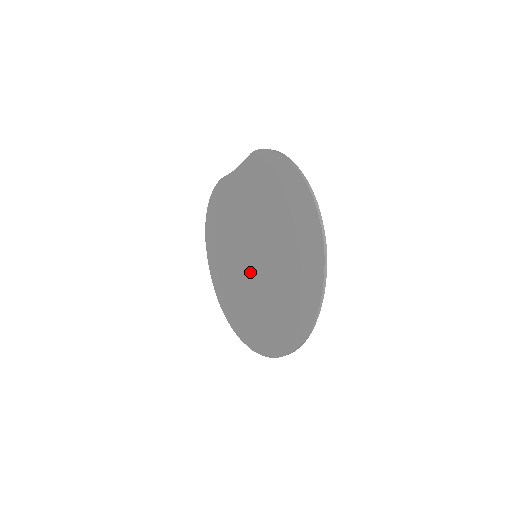
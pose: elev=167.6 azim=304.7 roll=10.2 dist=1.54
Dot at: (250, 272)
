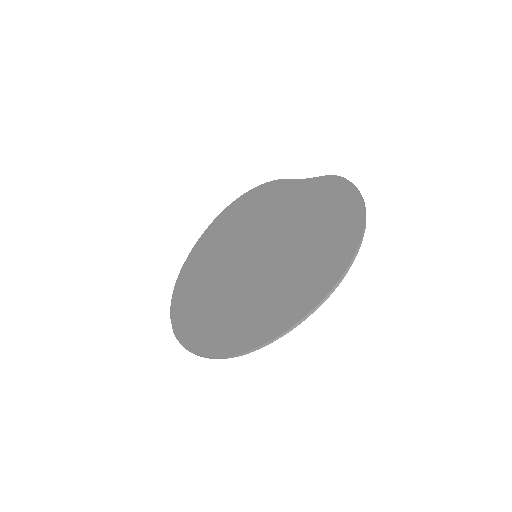
Dot at: (237, 265)
